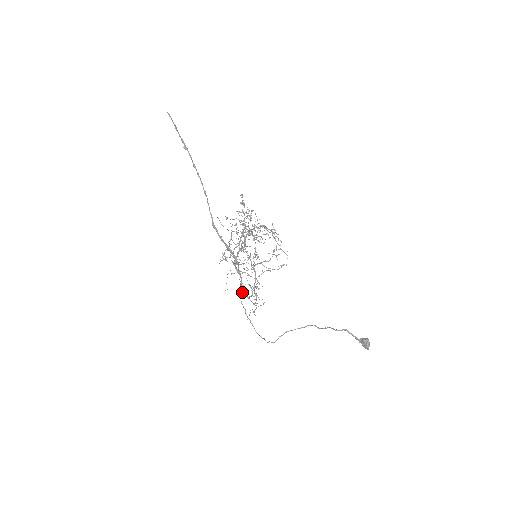
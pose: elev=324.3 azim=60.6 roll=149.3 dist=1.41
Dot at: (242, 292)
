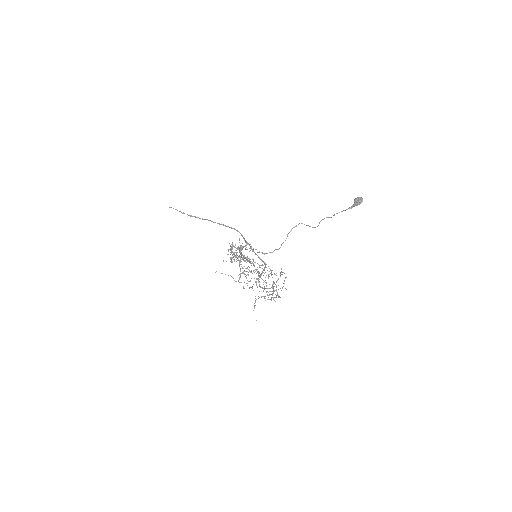
Dot at: (255, 253)
